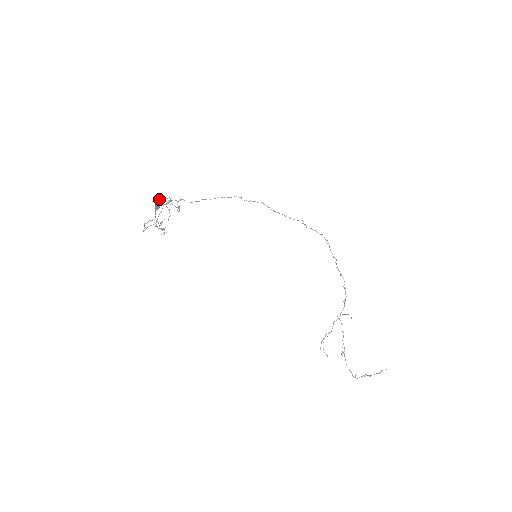
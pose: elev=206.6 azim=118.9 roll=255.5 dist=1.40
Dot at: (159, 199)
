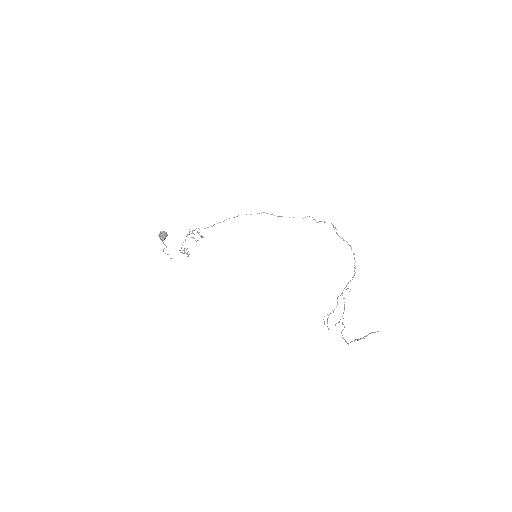
Dot at: (162, 232)
